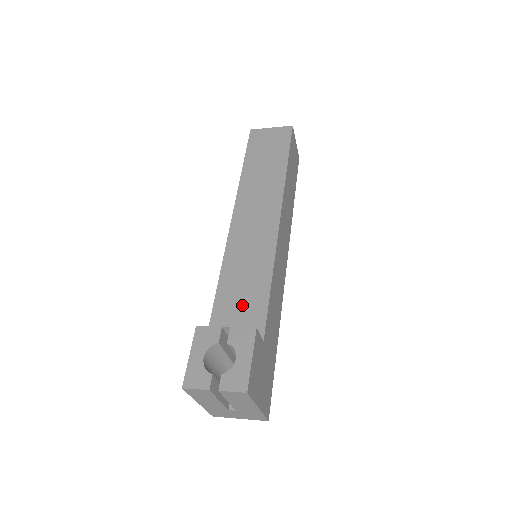
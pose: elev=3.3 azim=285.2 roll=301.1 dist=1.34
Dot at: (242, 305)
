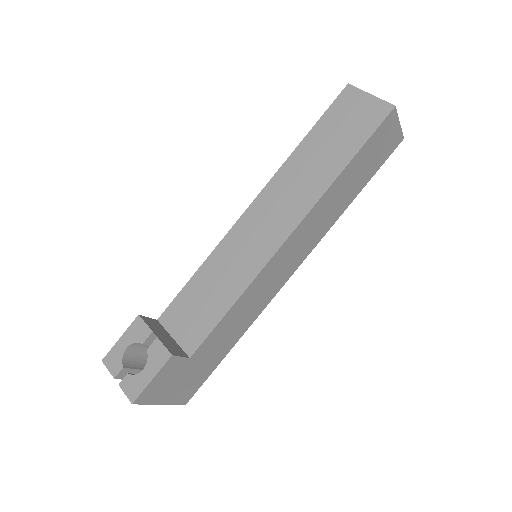
Dot at: (198, 310)
